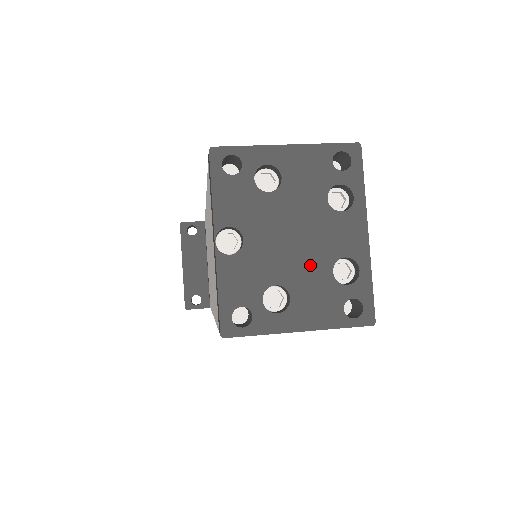
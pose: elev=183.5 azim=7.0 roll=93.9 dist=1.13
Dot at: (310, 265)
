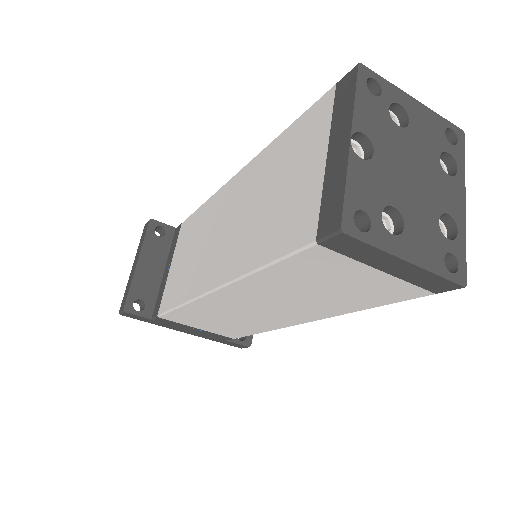
Dot at: (422, 205)
